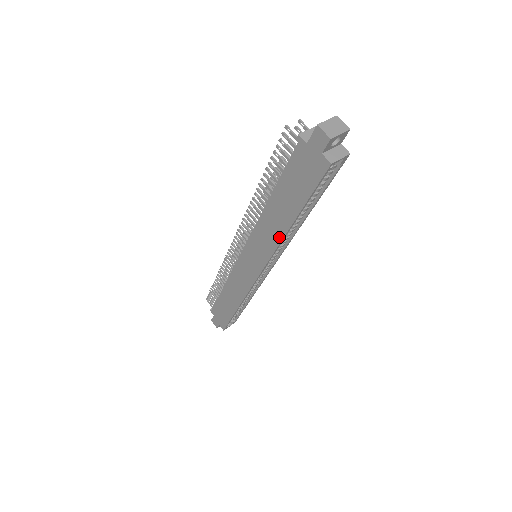
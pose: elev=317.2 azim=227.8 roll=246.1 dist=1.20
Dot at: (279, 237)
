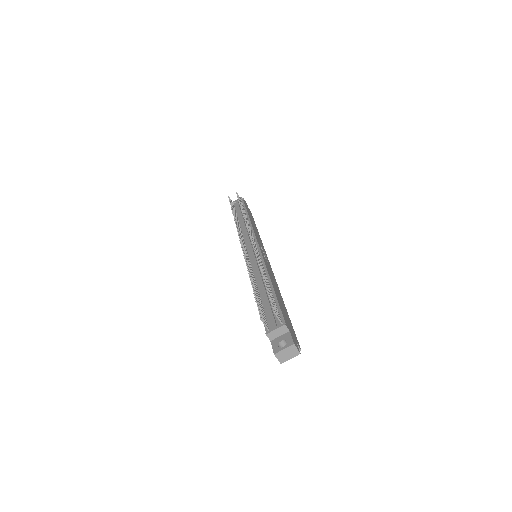
Dot at: occluded
